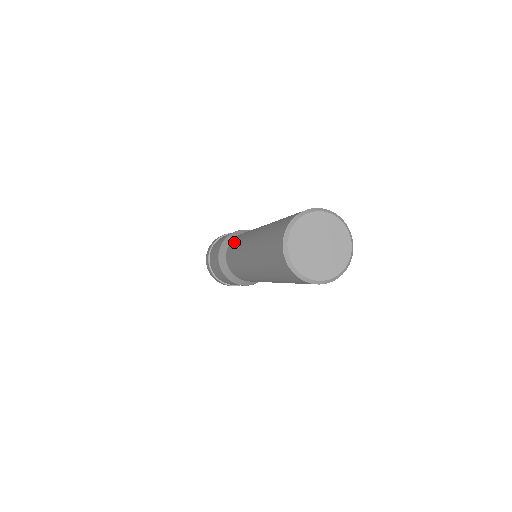
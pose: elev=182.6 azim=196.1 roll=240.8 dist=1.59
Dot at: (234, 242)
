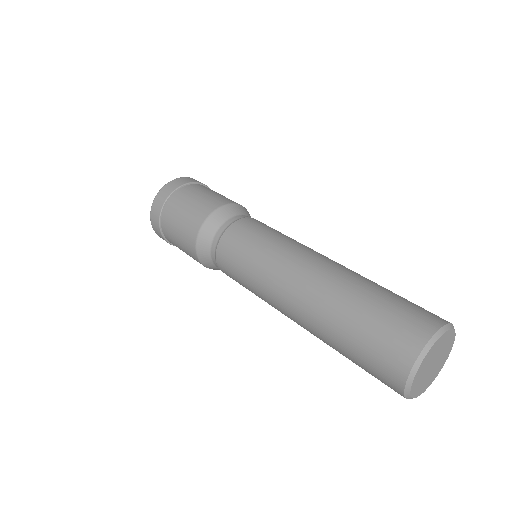
Dot at: (232, 275)
